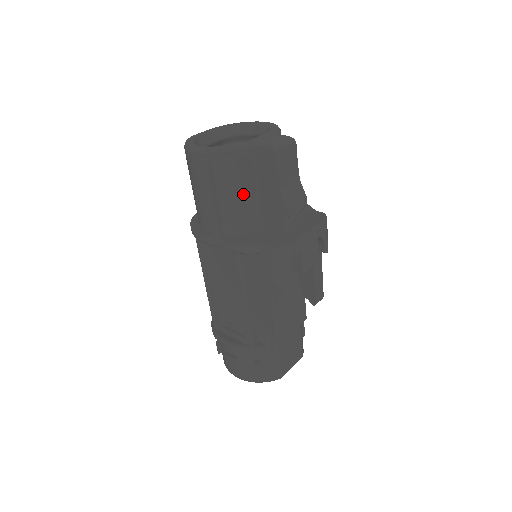
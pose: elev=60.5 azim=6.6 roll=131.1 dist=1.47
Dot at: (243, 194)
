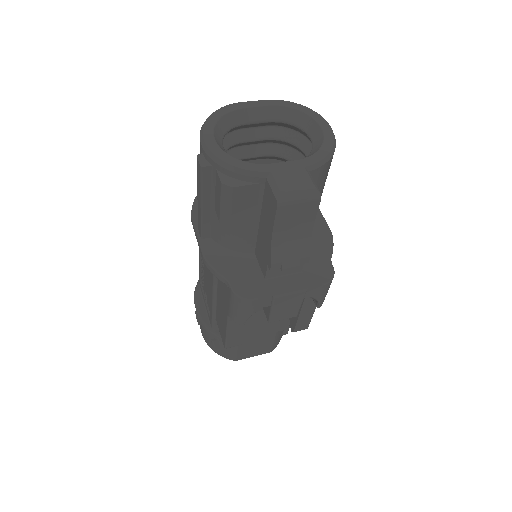
Dot at: (233, 220)
